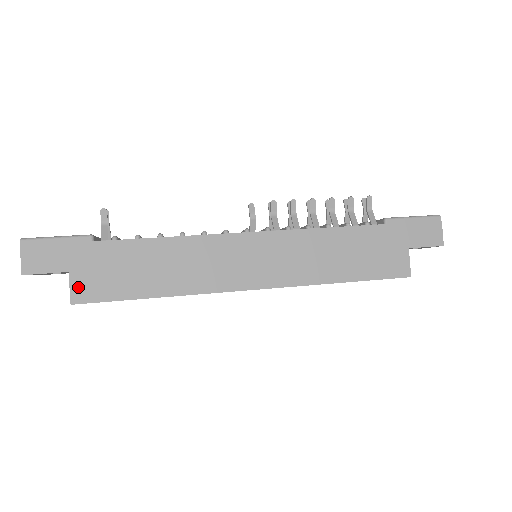
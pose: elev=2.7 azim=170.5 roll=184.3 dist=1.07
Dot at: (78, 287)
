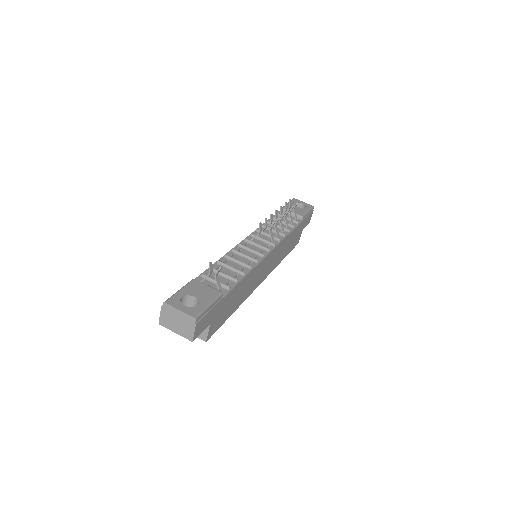
Dot at: (211, 330)
